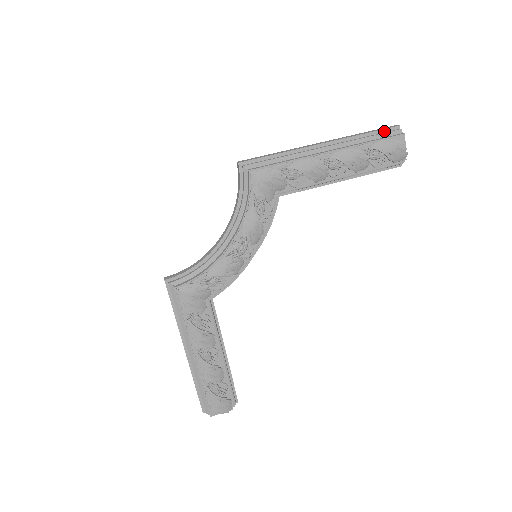
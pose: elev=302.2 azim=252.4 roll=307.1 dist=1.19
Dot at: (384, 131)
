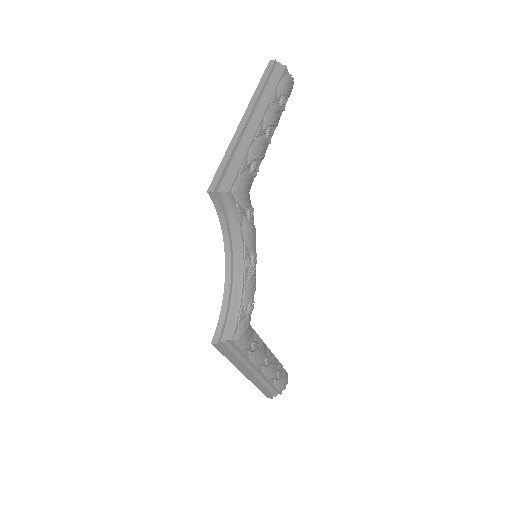
Dot at: (271, 73)
